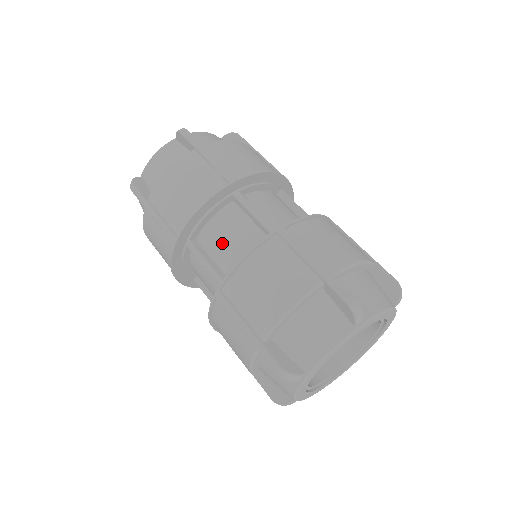
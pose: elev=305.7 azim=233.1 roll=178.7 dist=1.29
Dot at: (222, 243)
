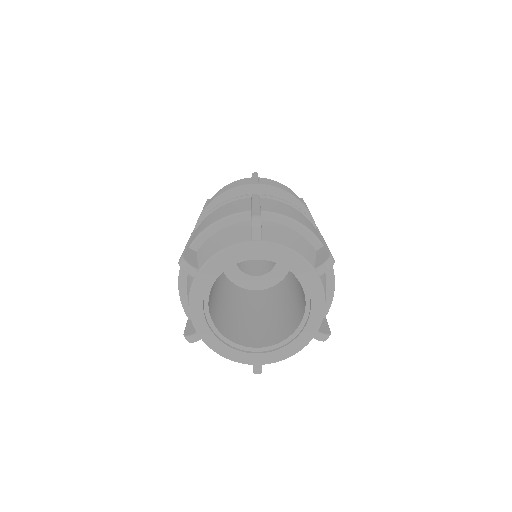
Dot at: occluded
